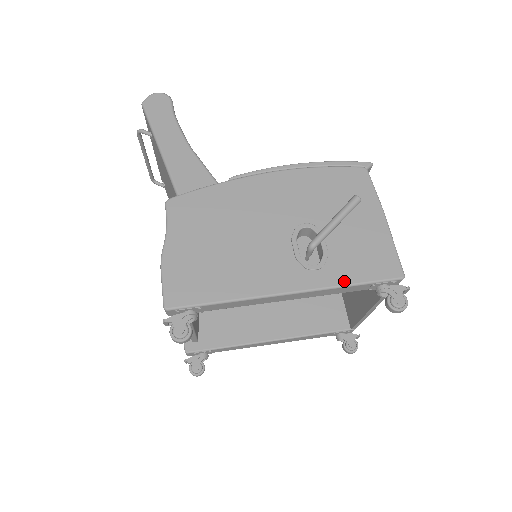
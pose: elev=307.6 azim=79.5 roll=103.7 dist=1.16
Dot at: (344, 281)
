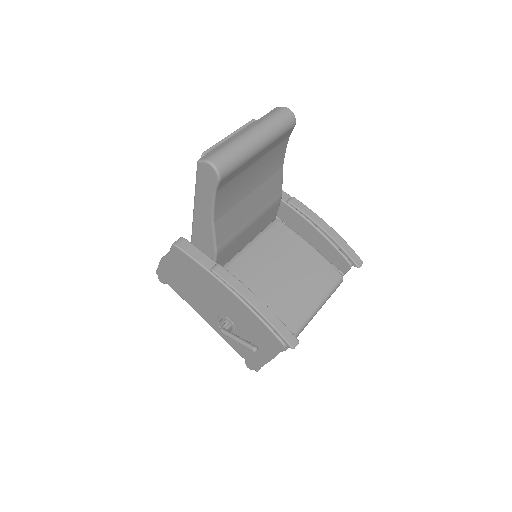
Dot at: (230, 344)
